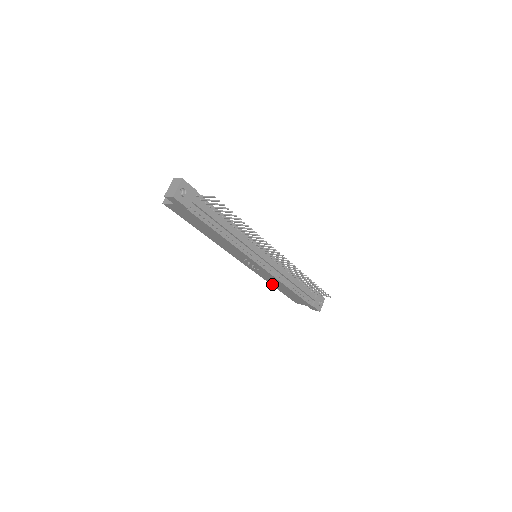
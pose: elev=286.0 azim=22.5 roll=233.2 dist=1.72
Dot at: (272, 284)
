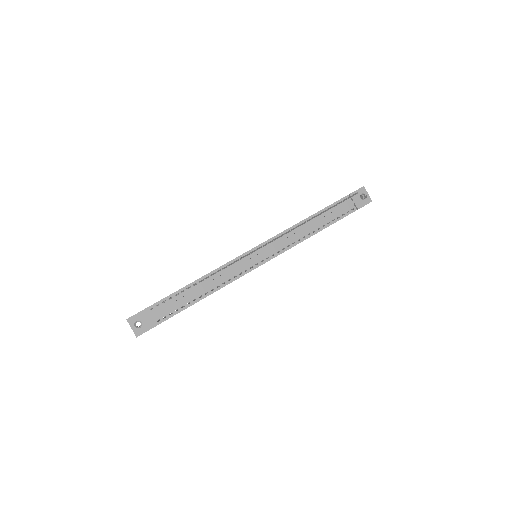
Dot at: occluded
